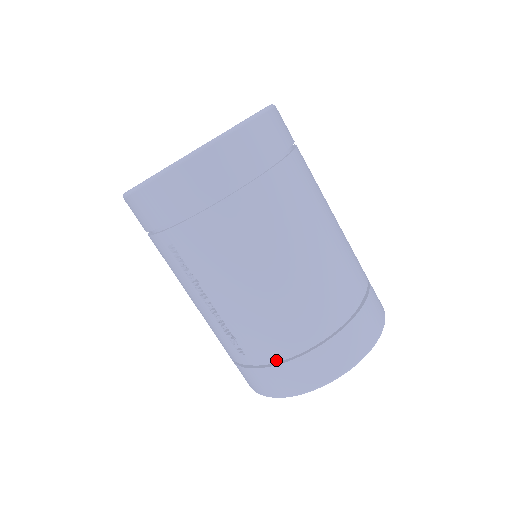
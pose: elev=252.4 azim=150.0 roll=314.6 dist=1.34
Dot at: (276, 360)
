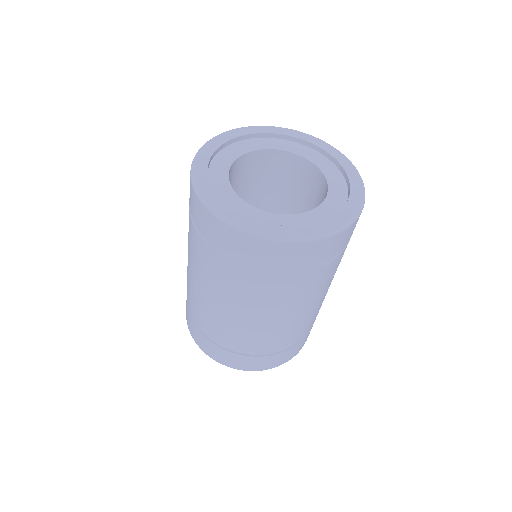
Dot at: occluded
